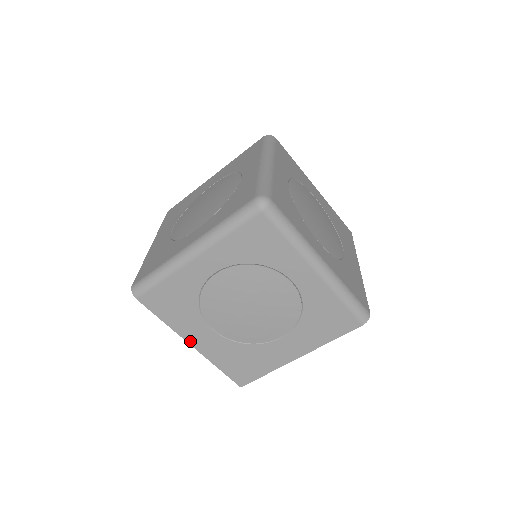
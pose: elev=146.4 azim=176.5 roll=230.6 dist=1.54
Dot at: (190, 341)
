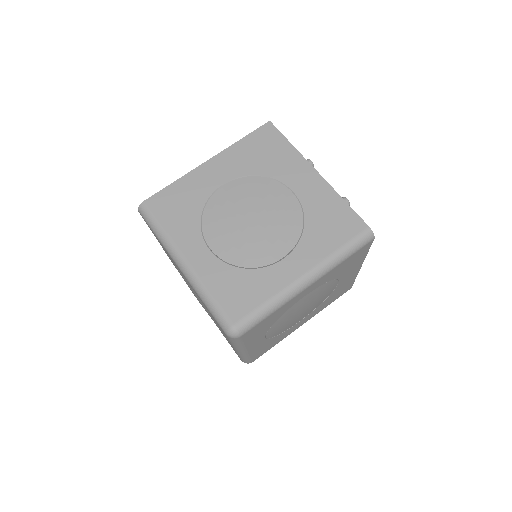
Dot at: occluded
